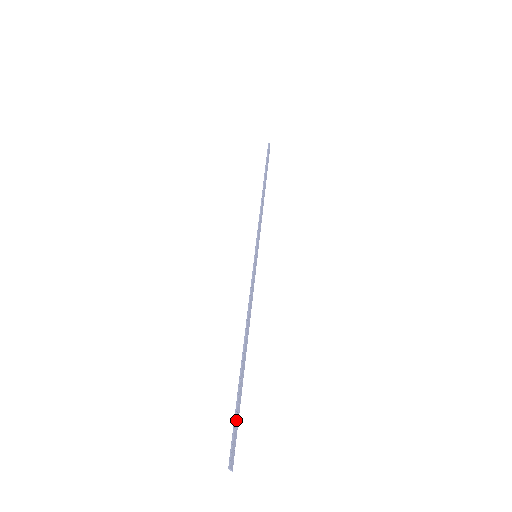
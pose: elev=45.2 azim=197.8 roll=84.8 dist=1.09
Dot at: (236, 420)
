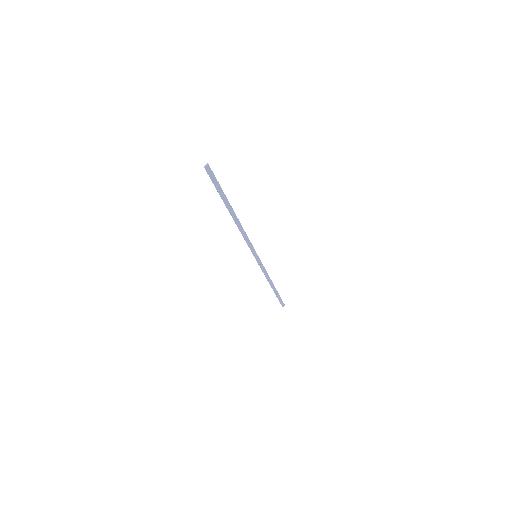
Dot at: (218, 185)
